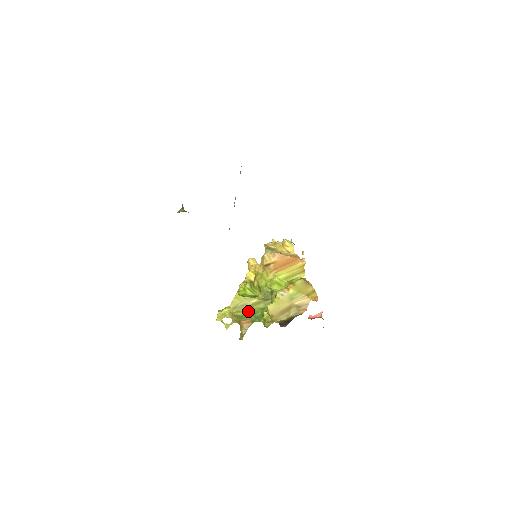
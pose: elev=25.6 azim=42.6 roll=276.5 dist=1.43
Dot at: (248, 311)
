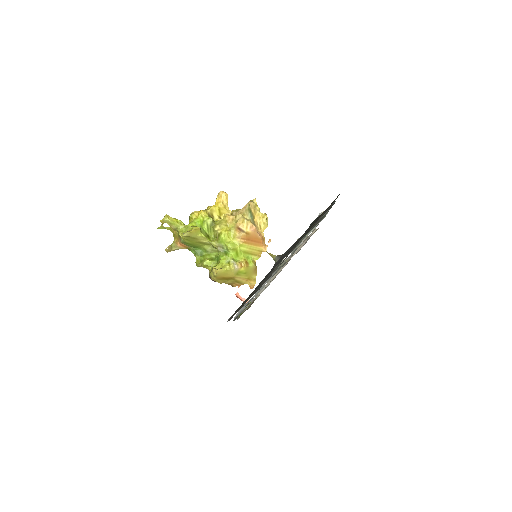
Dot at: (194, 244)
